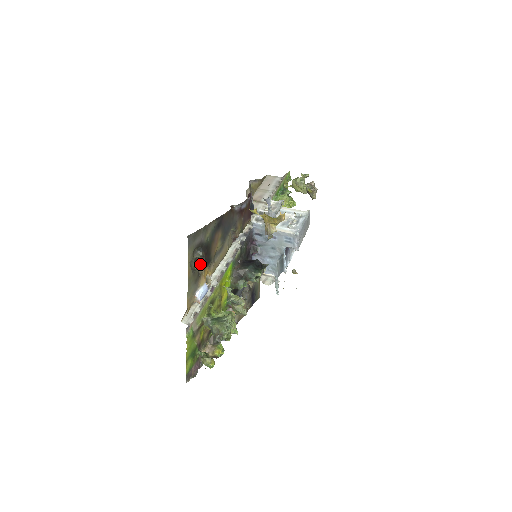
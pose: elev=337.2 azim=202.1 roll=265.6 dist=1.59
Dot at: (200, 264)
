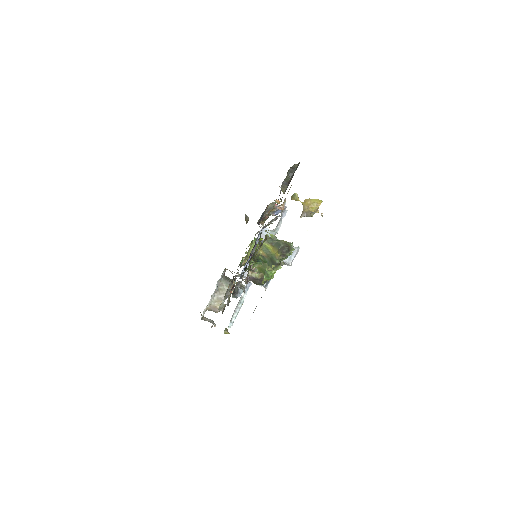
Dot at: (284, 186)
